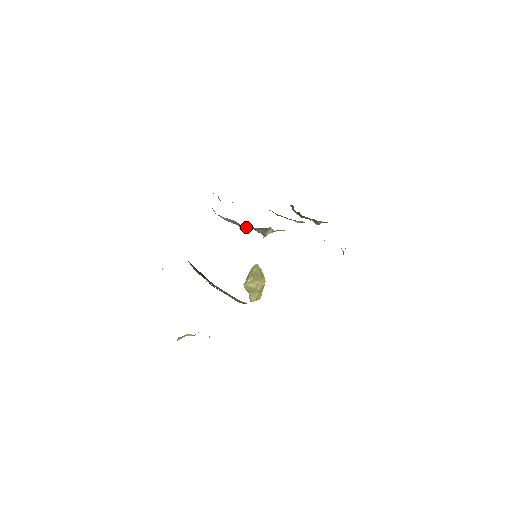
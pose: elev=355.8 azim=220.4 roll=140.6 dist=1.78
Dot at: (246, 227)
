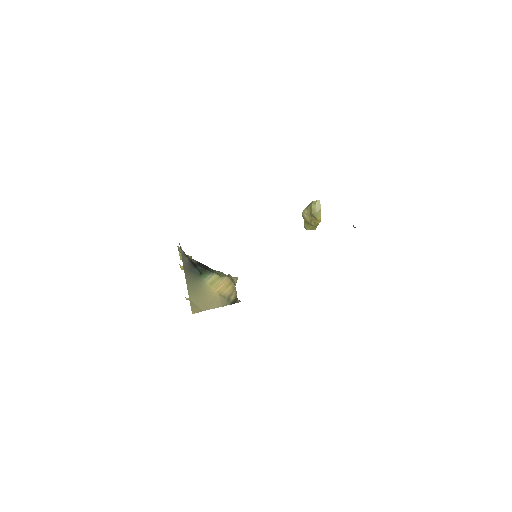
Dot at: occluded
